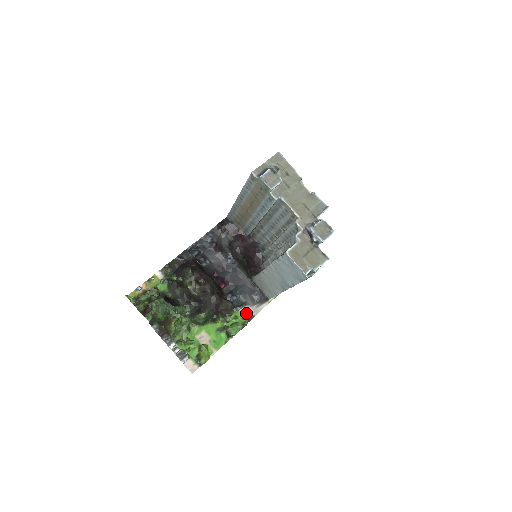
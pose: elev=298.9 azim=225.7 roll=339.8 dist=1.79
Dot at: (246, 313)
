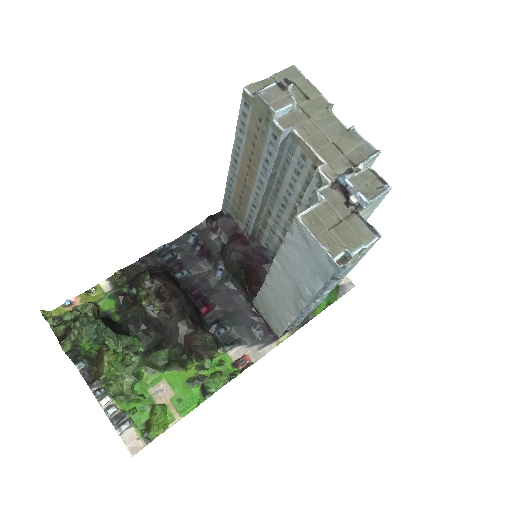
Dot at: (239, 357)
